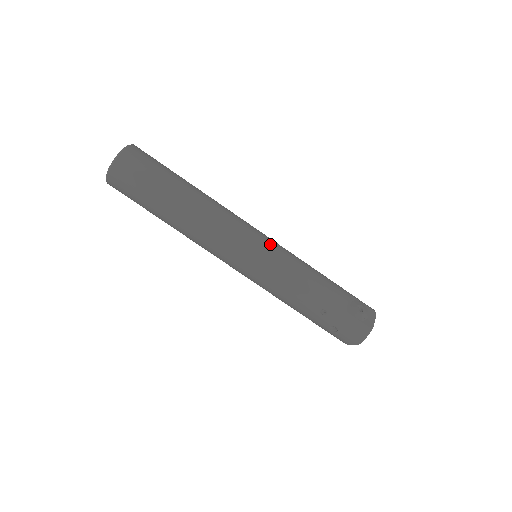
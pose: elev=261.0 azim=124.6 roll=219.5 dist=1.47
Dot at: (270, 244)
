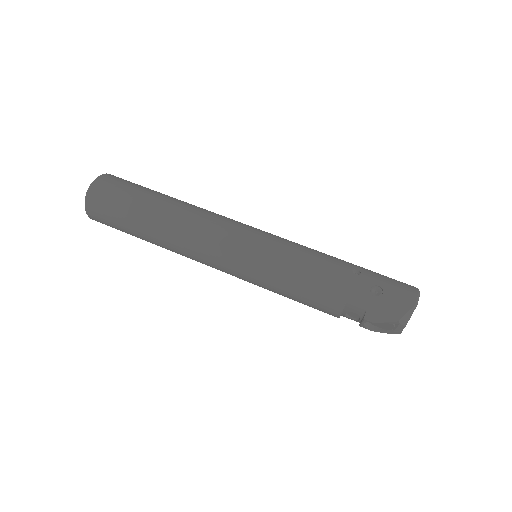
Dot at: occluded
